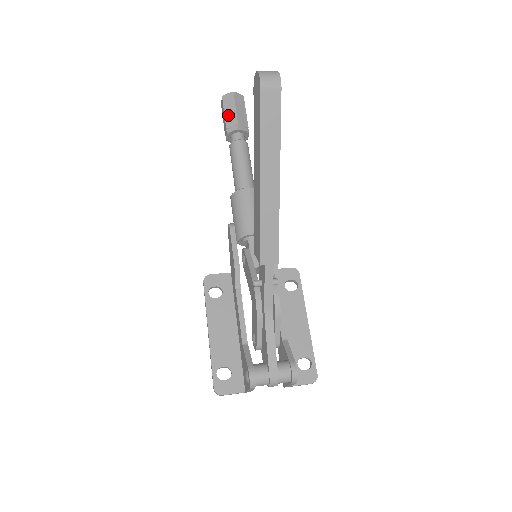
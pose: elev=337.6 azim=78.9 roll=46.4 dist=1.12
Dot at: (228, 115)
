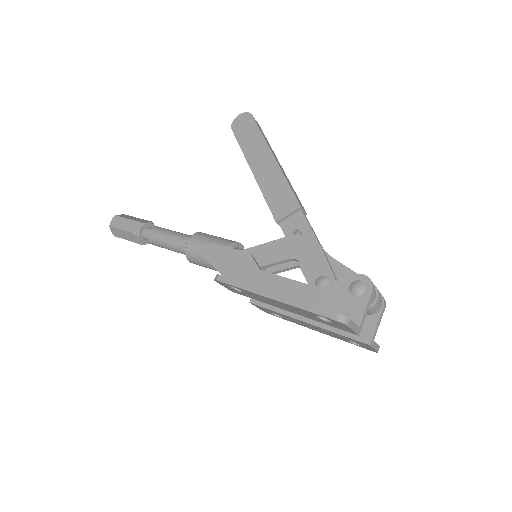
Dot at: (133, 219)
